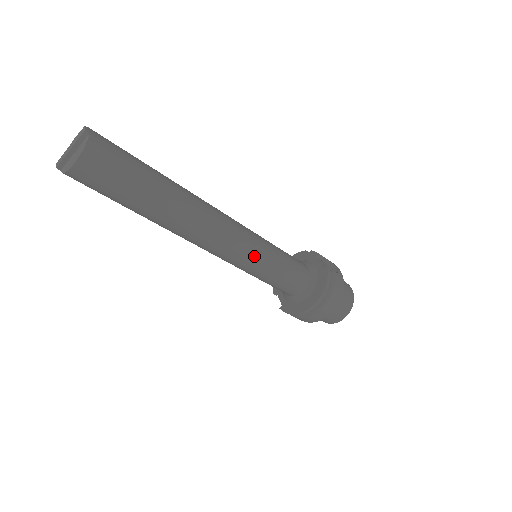
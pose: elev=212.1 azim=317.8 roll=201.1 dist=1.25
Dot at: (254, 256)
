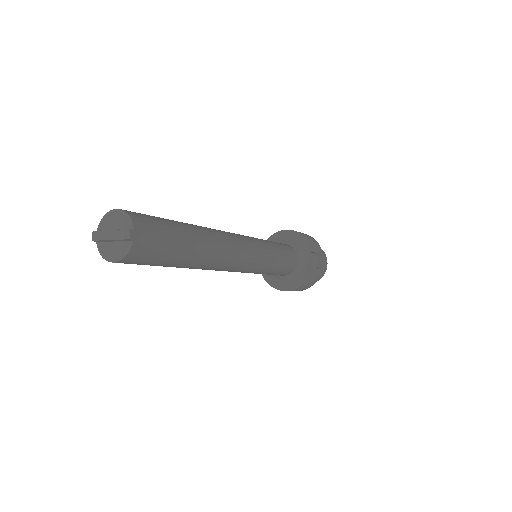
Dot at: (253, 271)
